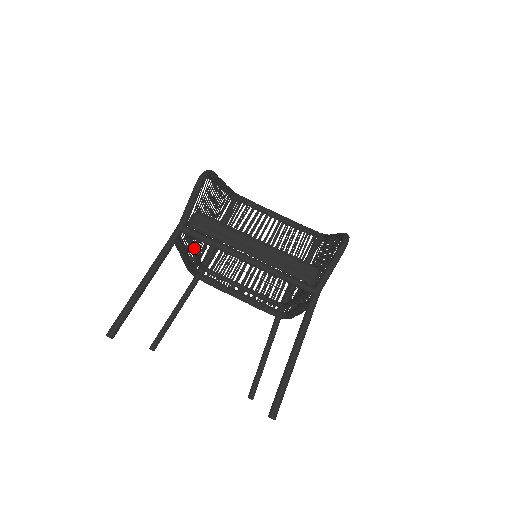
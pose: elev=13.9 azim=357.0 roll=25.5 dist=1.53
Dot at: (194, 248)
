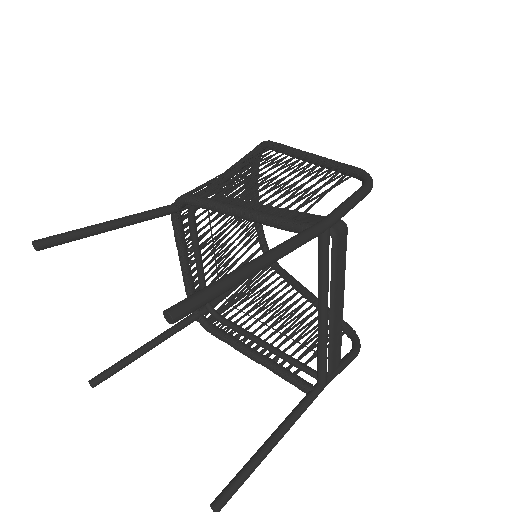
Dot at: occluded
